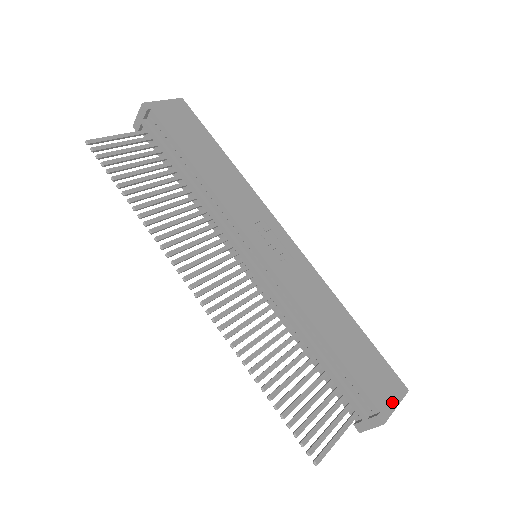
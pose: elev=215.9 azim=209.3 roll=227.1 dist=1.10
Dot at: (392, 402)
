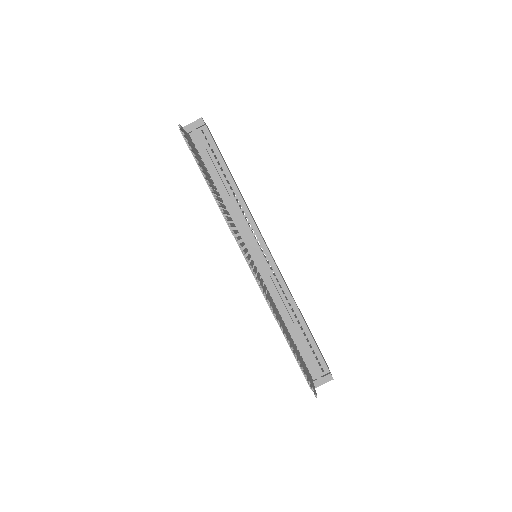
Dot at: occluded
